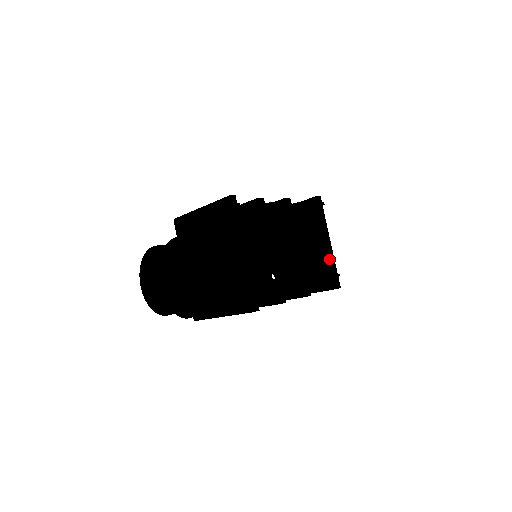
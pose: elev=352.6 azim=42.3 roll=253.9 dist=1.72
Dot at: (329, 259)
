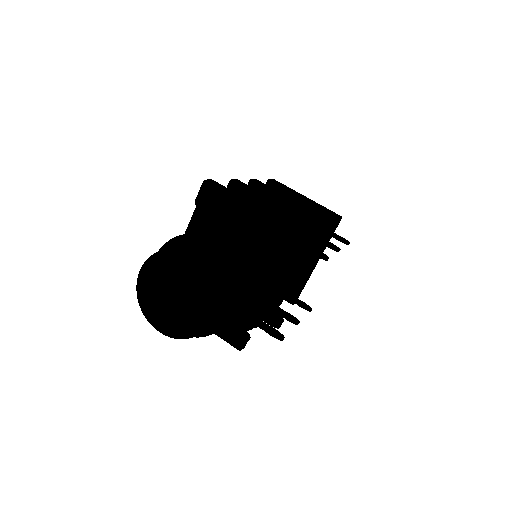
Dot at: (307, 278)
